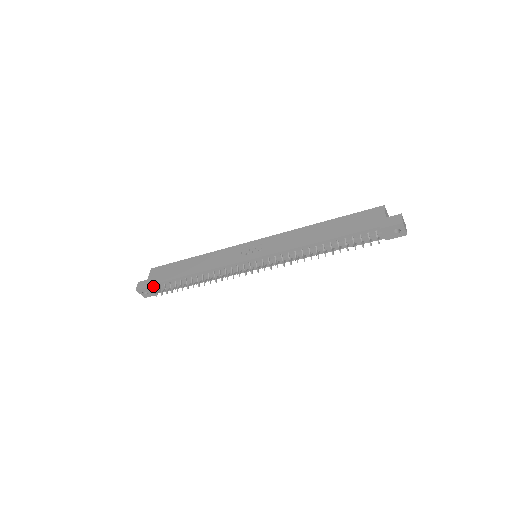
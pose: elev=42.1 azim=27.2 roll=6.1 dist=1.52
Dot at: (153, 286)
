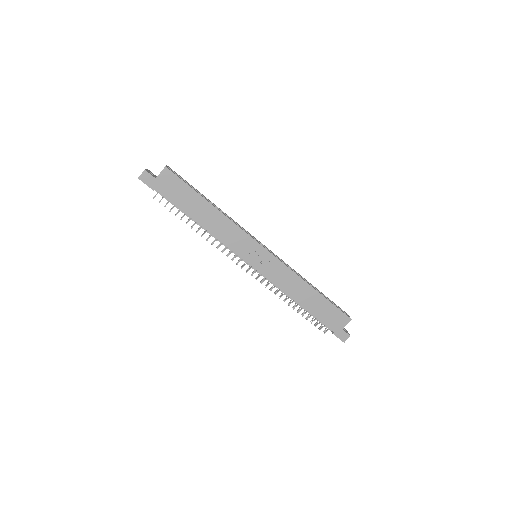
Dot at: (157, 190)
